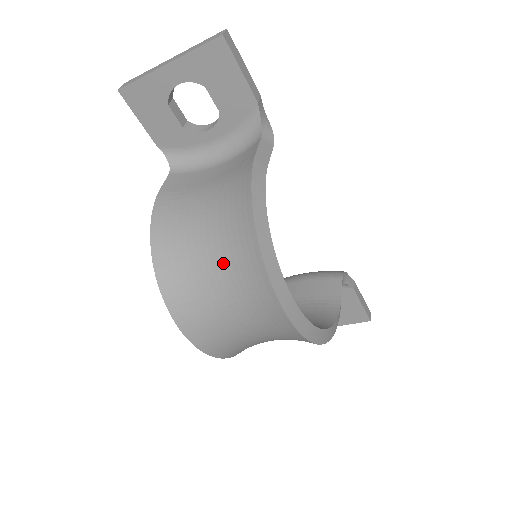
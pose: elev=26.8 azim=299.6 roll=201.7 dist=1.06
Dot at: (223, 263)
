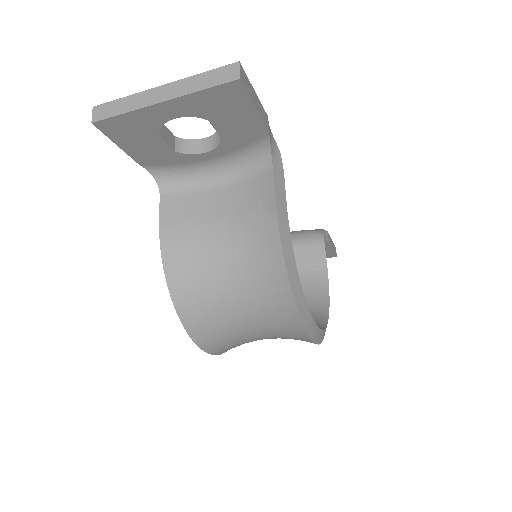
Dot at: (252, 308)
